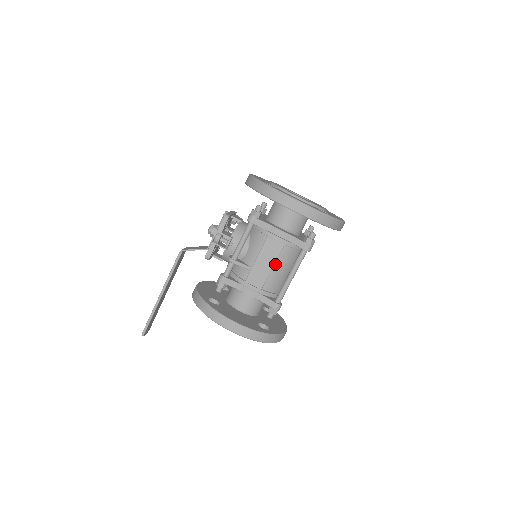
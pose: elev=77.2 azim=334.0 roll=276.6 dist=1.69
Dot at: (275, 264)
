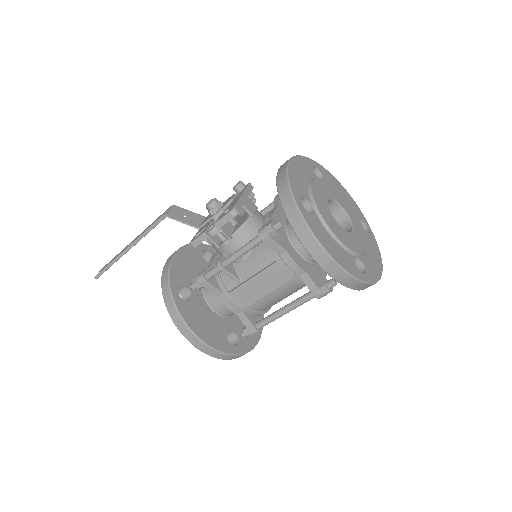
Dot at: (272, 291)
